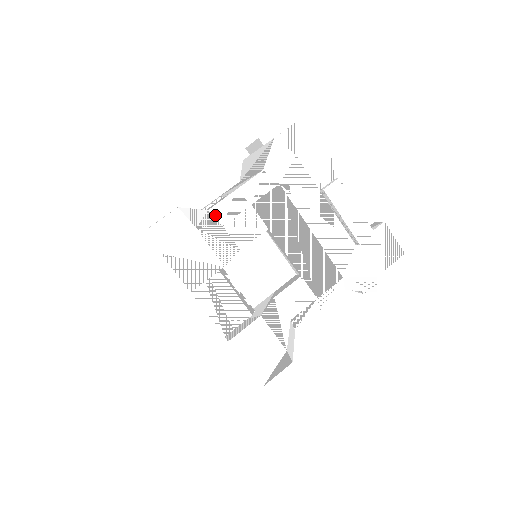
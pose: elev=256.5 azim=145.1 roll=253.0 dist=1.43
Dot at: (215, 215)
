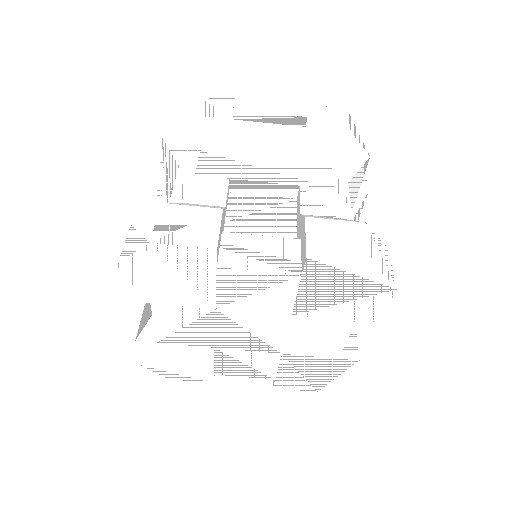
Dot at: occluded
